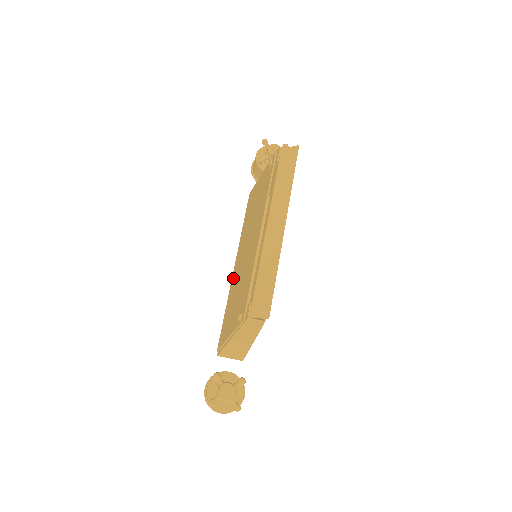
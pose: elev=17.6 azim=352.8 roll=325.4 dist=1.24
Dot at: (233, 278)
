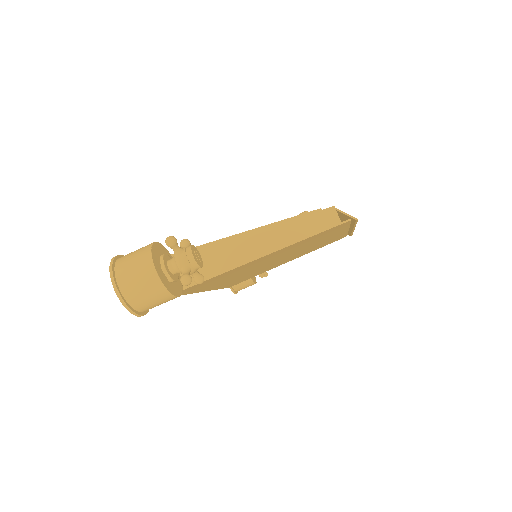
Dot at: occluded
